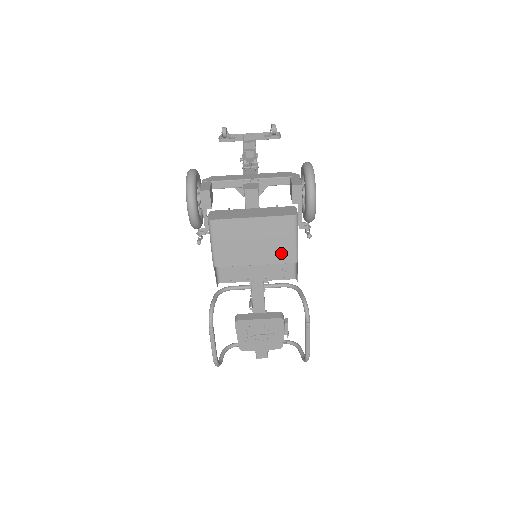
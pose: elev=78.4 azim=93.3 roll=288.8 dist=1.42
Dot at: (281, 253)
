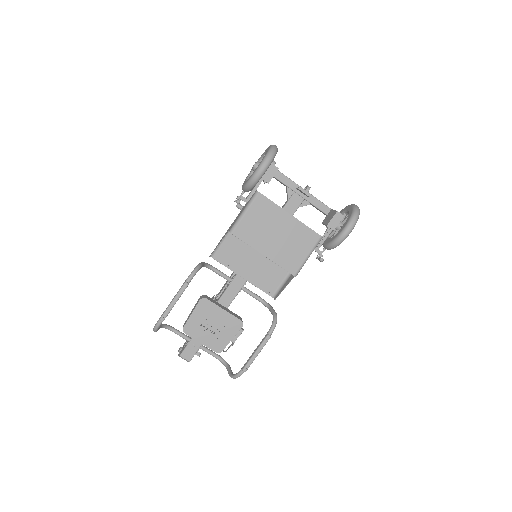
Dot at: (289, 259)
